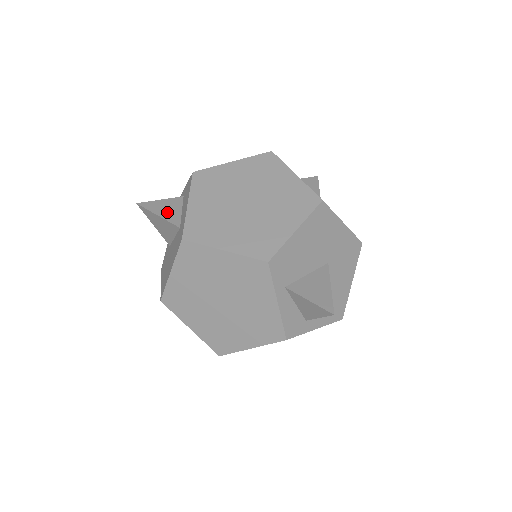
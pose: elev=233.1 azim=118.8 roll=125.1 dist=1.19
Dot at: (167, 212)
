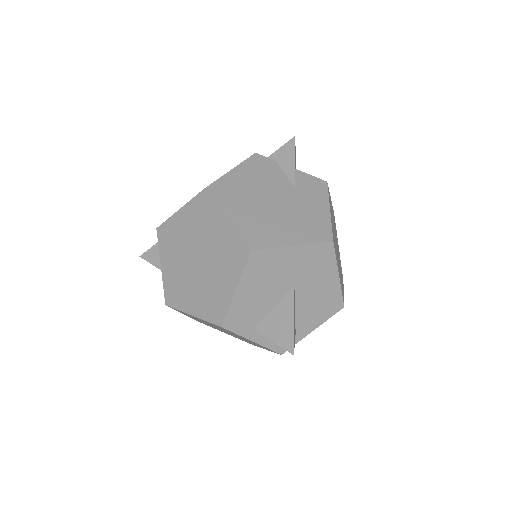
Dot at: occluded
